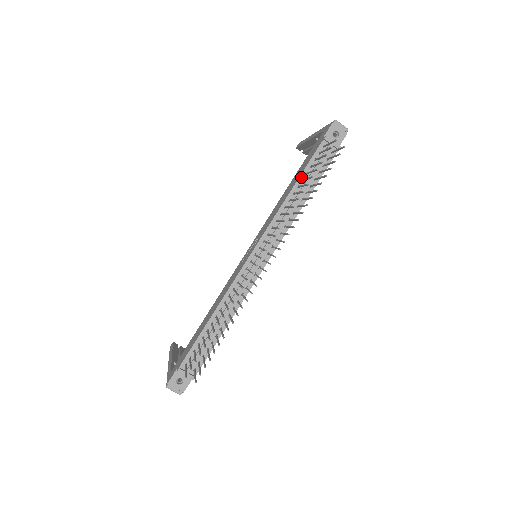
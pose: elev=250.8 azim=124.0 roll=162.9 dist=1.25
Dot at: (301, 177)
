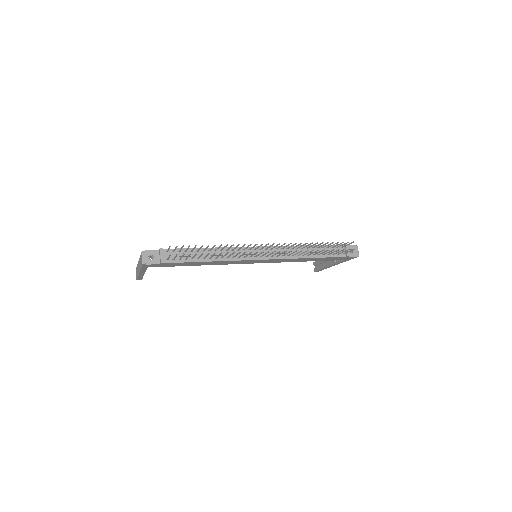
Dot at: (318, 246)
